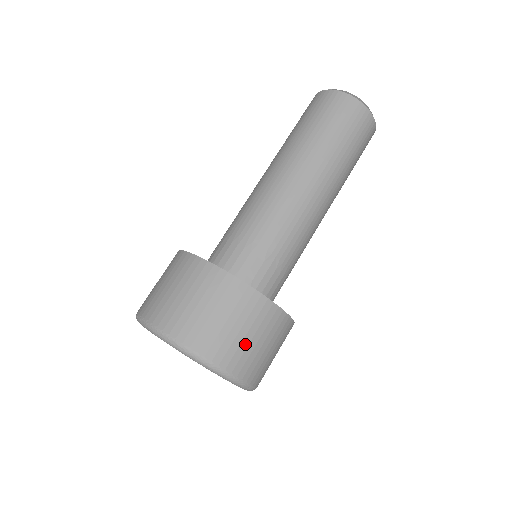
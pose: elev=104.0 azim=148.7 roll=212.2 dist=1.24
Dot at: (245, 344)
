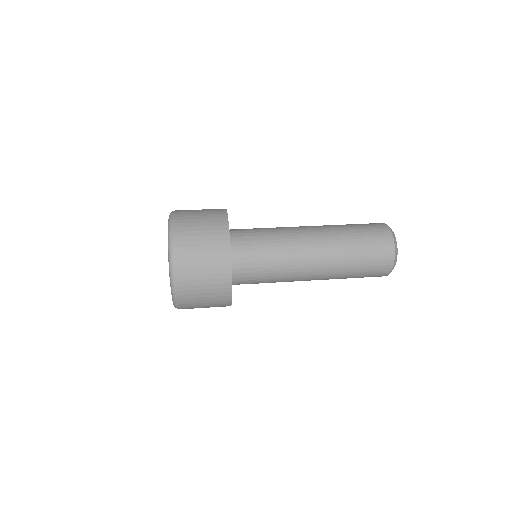
Dot at: (194, 218)
